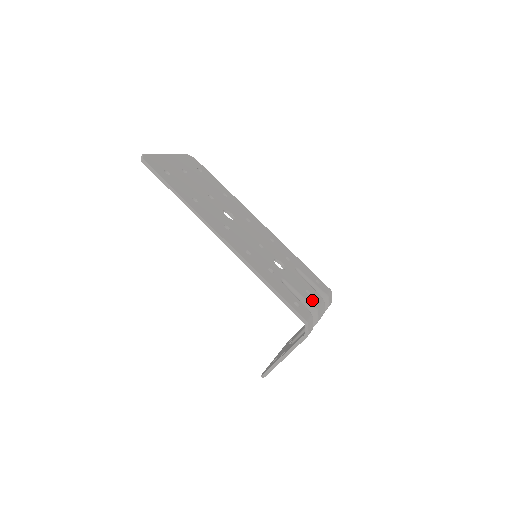
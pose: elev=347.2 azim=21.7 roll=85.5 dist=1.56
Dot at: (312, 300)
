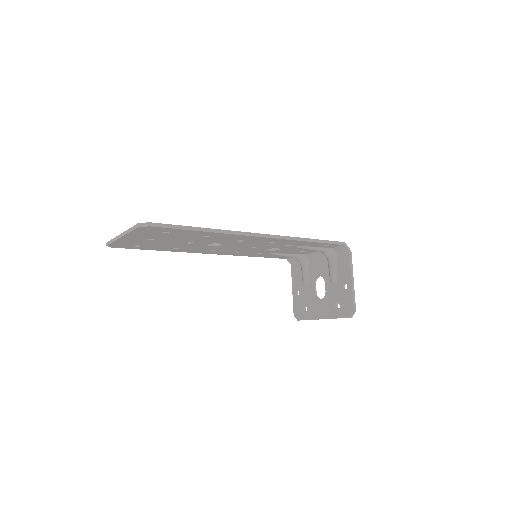
Dot at: occluded
